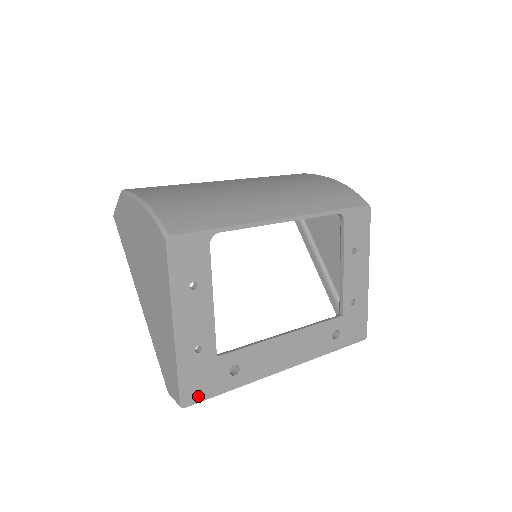
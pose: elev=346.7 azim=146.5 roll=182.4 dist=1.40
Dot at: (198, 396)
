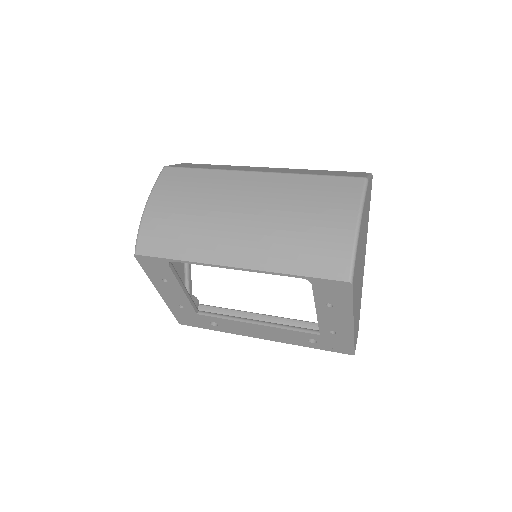
Dot at: (190, 324)
